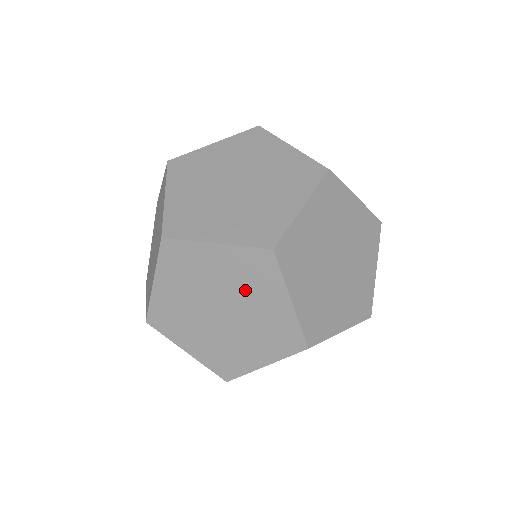
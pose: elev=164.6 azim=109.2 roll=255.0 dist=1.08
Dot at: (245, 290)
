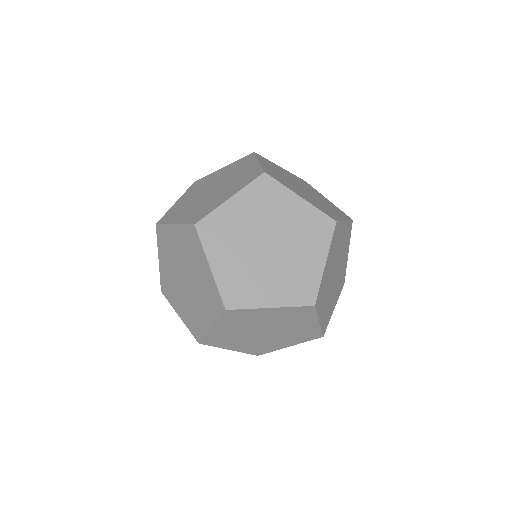
Dot at: (191, 260)
